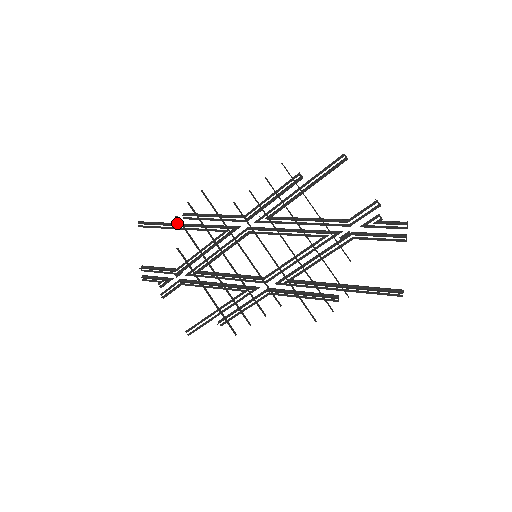
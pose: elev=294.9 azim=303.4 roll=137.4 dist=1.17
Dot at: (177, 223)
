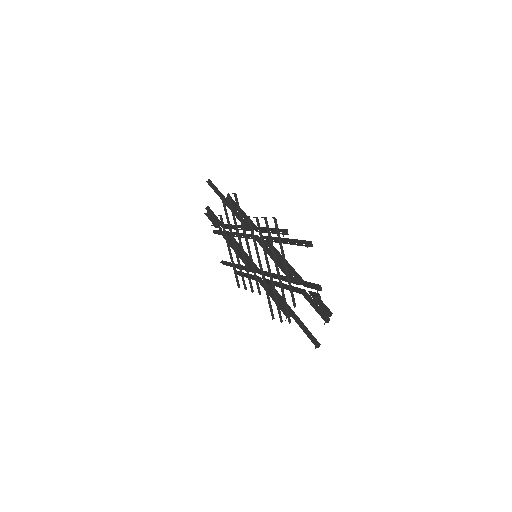
Dot at: (225, 199)
